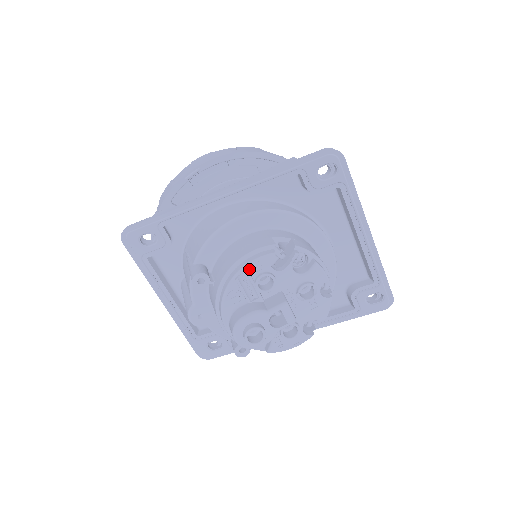
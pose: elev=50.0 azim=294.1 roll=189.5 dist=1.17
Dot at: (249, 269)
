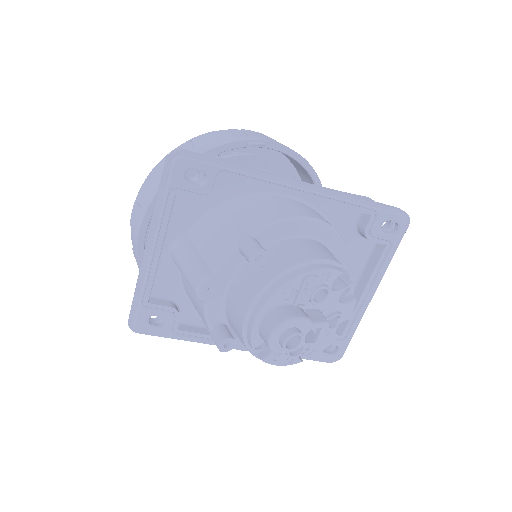
Dot at: (319, 275)
